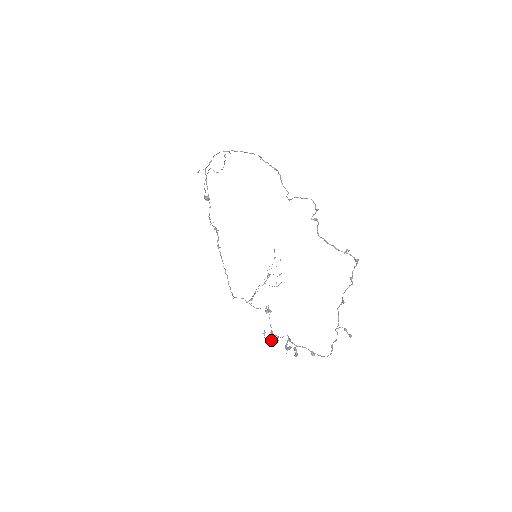
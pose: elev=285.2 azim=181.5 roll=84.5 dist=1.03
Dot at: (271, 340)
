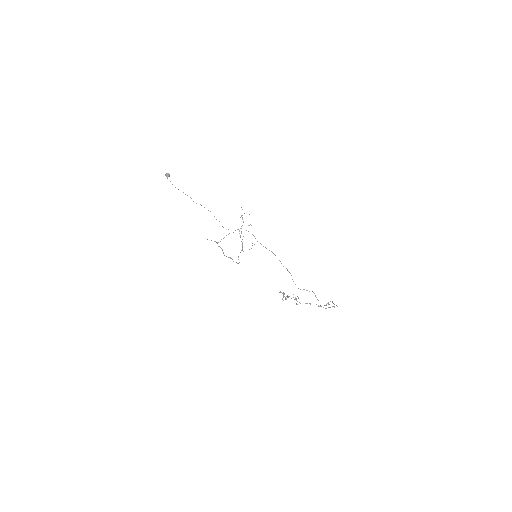
Dot at: (286, 299)
